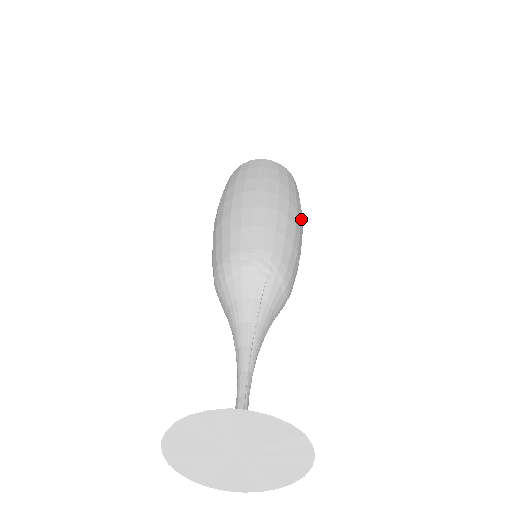
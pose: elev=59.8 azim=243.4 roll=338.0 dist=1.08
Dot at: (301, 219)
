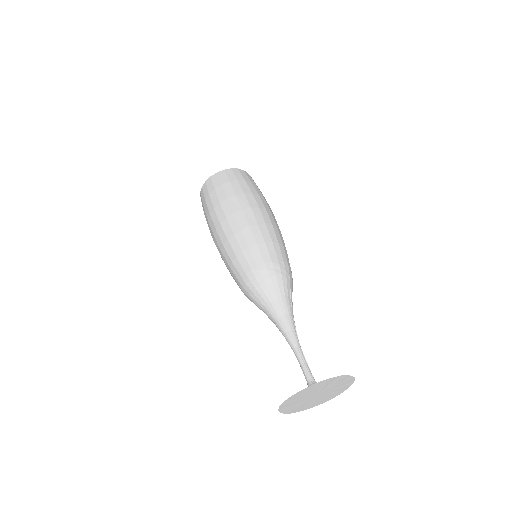
Dot at: occluded
